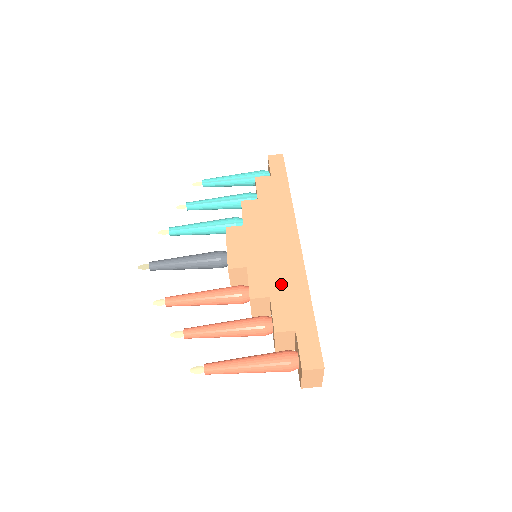
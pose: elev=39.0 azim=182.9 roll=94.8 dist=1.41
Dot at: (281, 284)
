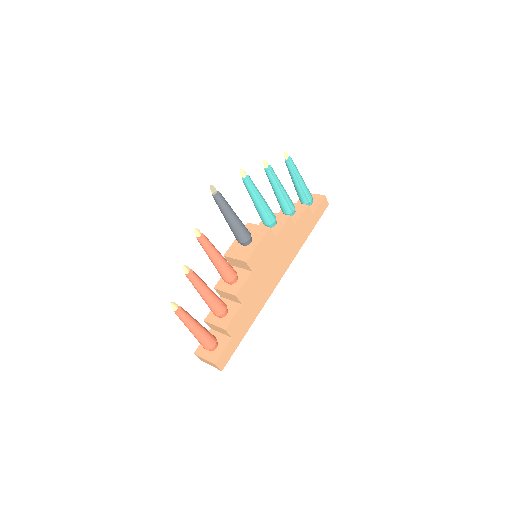
Dot at: (252, 301)
